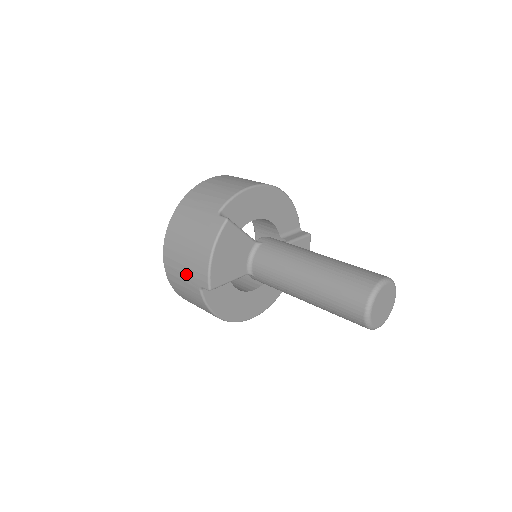
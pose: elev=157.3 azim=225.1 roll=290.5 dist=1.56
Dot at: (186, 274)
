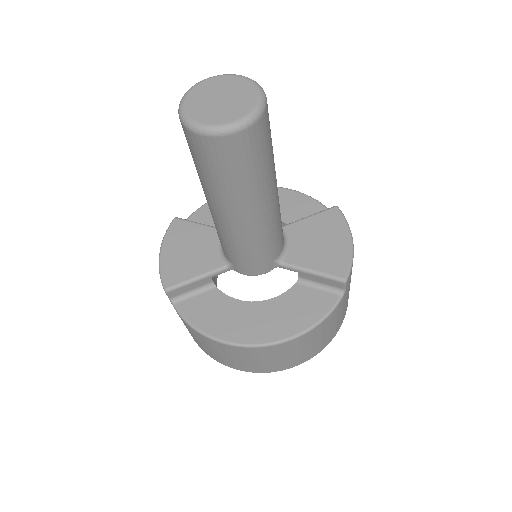
Dot at: occluded
